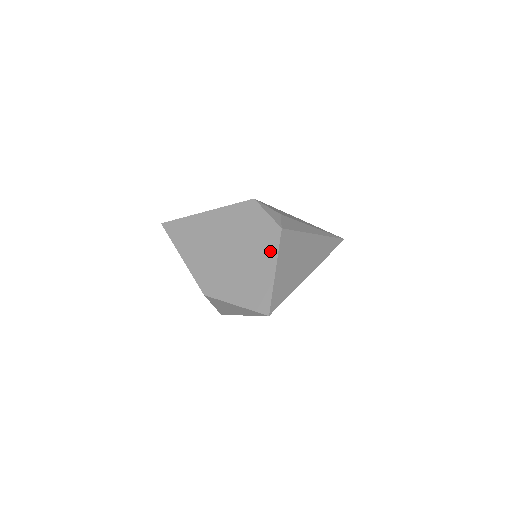
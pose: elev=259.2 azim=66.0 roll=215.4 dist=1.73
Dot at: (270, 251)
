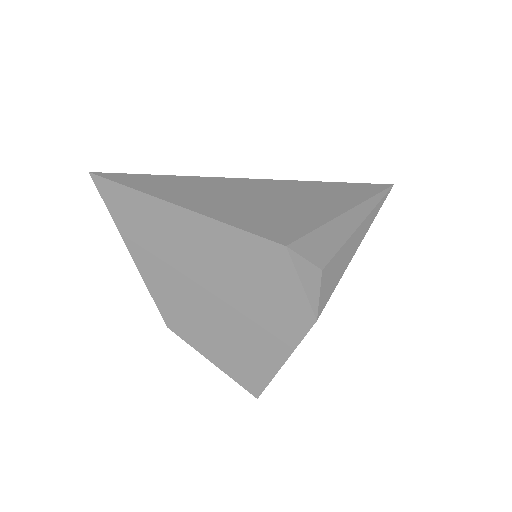
Dot at: (286, 338)
